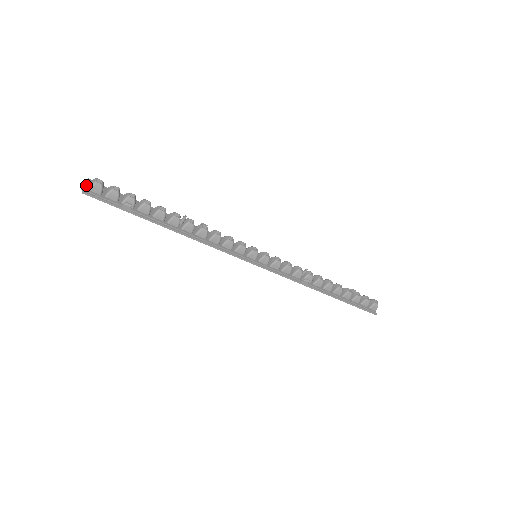
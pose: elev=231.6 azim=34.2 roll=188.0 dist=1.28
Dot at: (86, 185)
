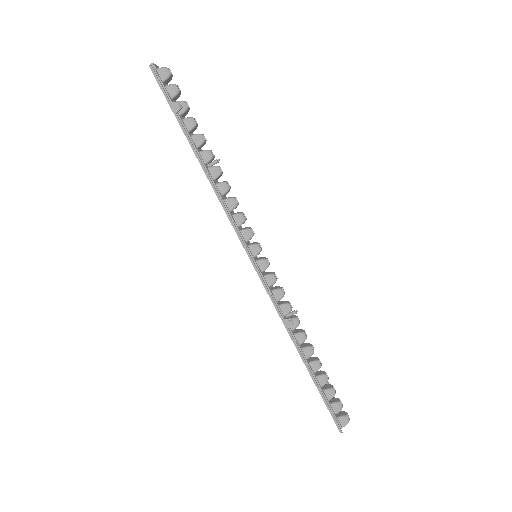
Dot at: (157, 66)
